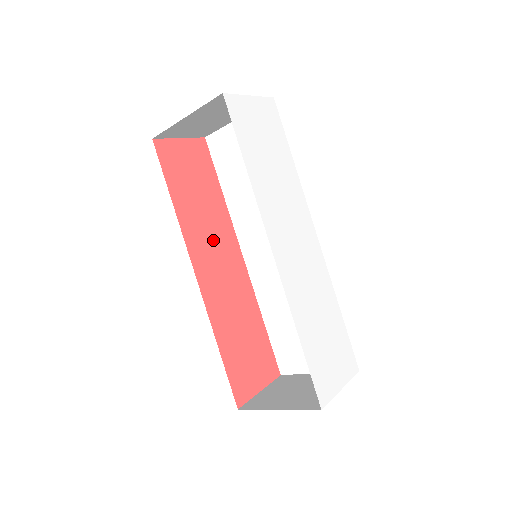
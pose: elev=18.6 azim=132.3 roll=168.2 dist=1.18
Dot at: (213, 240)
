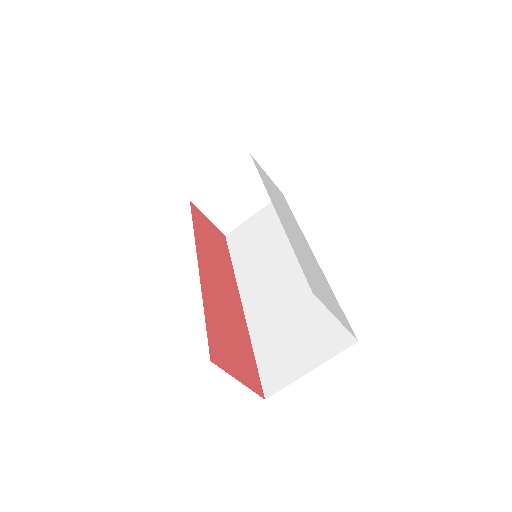
Dot at: (218, 267)
